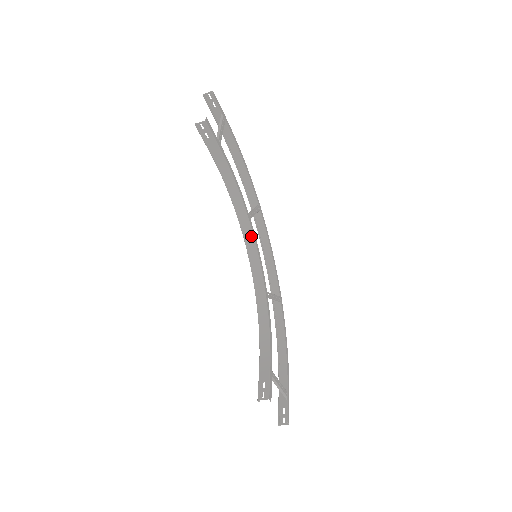
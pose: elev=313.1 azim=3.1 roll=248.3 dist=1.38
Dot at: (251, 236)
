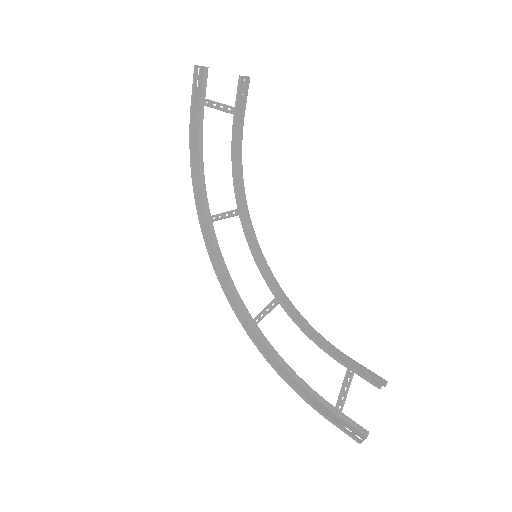
Dot at: (252, 231)
